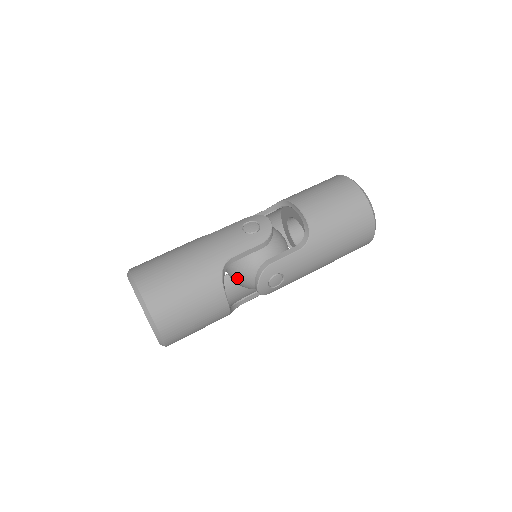
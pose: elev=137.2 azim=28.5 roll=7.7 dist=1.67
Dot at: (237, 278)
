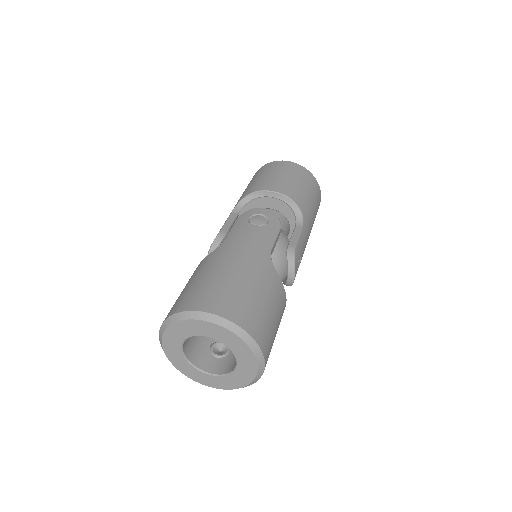
Dot at: occluded
